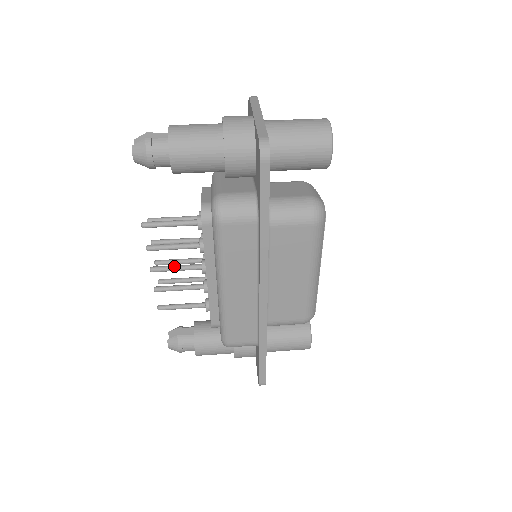
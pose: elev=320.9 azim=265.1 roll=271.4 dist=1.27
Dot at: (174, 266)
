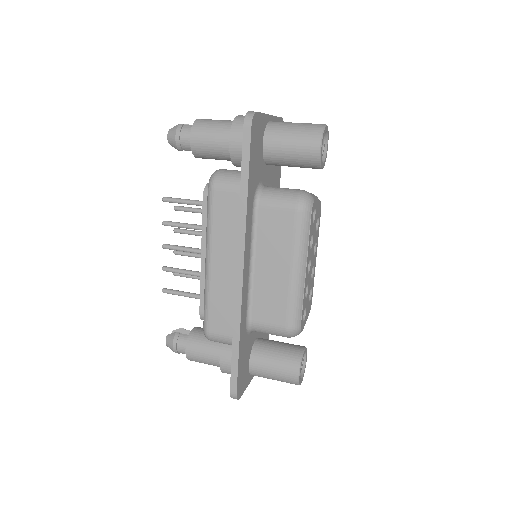
Dot at: (182, 246)
